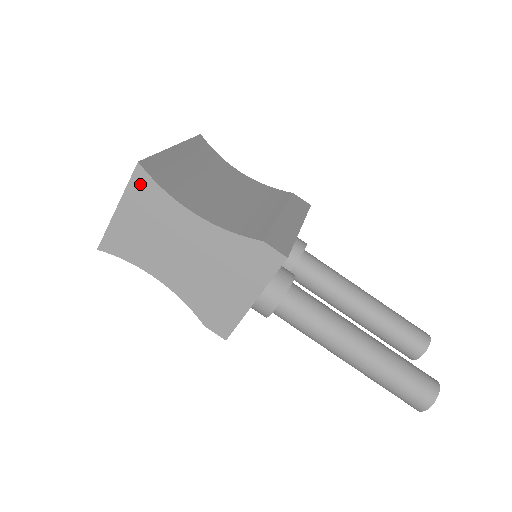
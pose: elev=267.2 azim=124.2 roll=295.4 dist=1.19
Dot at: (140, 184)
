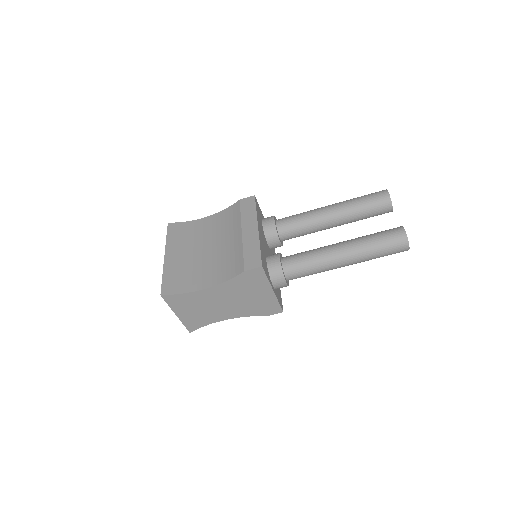
Dot at: (172, 300)
